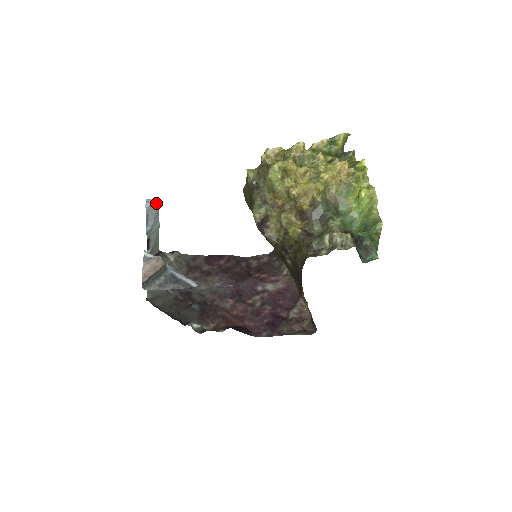
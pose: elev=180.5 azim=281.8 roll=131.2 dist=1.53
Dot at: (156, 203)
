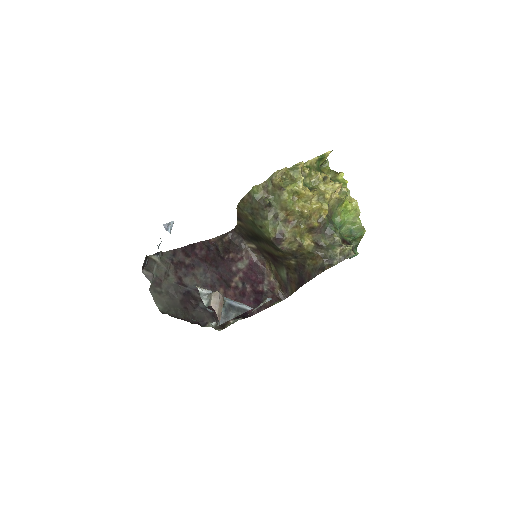
Dot at: occluded
